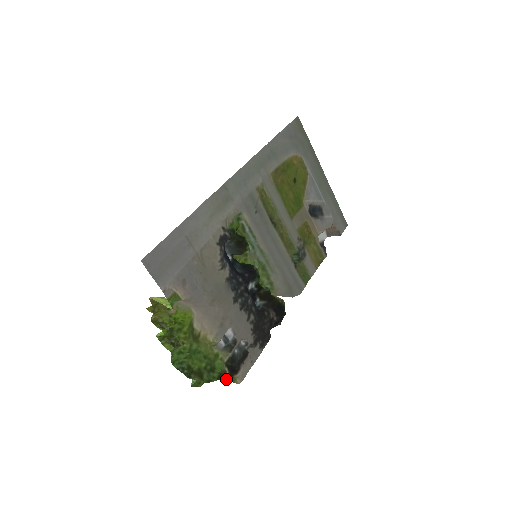
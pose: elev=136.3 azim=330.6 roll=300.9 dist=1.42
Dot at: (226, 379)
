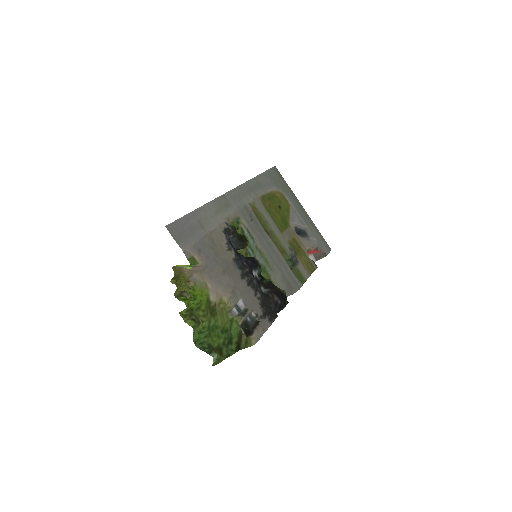
Dot at: (243, 347)
